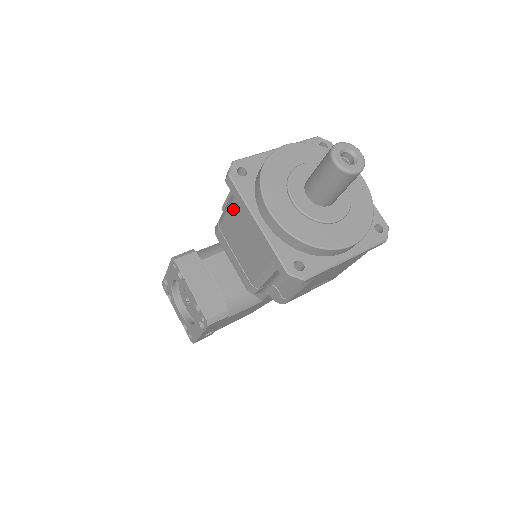
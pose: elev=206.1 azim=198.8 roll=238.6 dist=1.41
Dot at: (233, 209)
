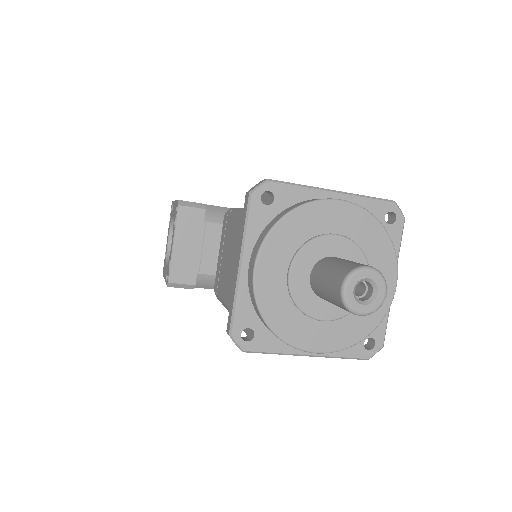
Dot at: (237, 224)
